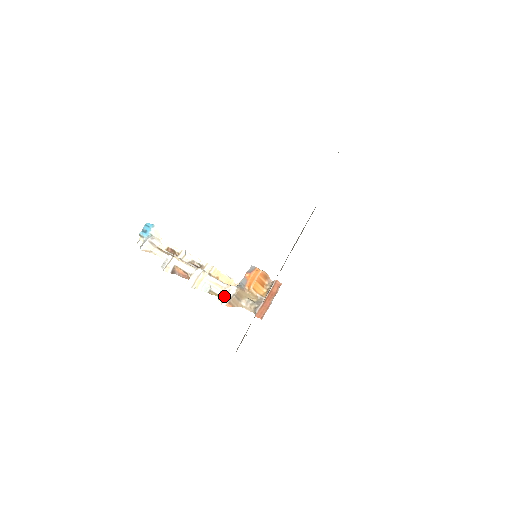
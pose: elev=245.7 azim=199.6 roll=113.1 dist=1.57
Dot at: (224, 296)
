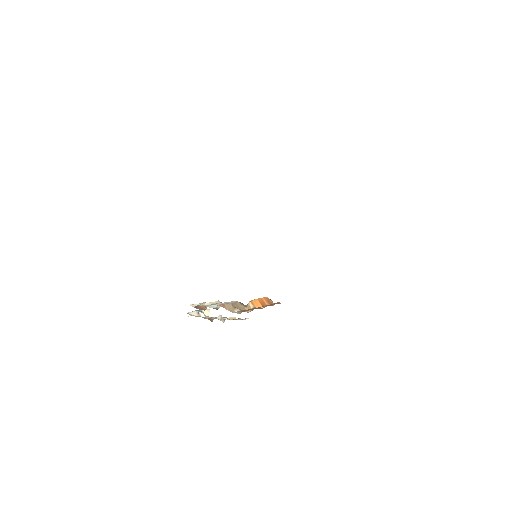
Dot at: occluded
